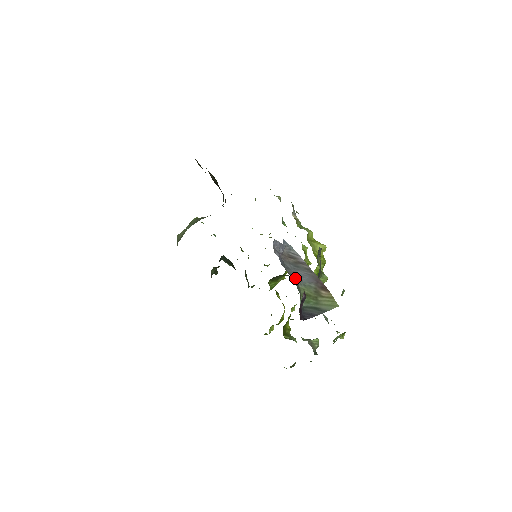
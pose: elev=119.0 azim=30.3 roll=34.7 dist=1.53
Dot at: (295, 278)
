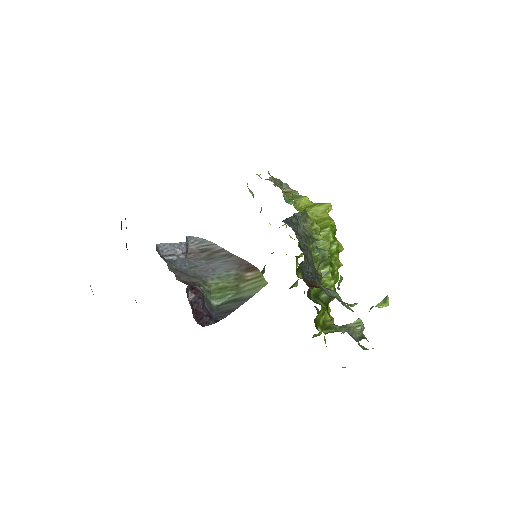
Dot at: (202, 275)
